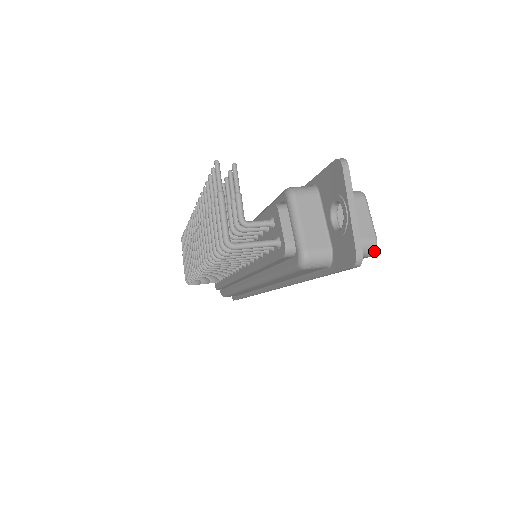
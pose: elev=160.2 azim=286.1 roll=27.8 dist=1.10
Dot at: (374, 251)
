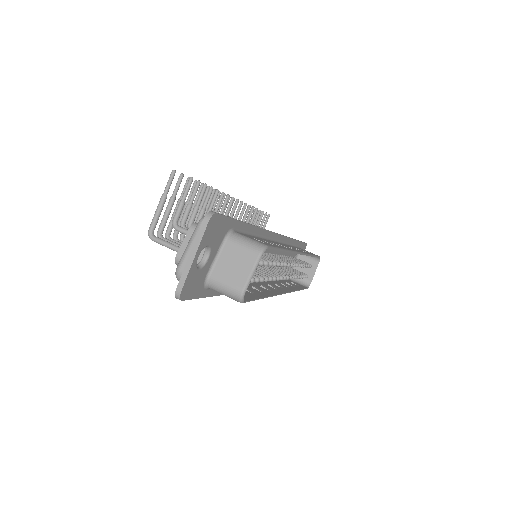
Dot at: (240, 300)
